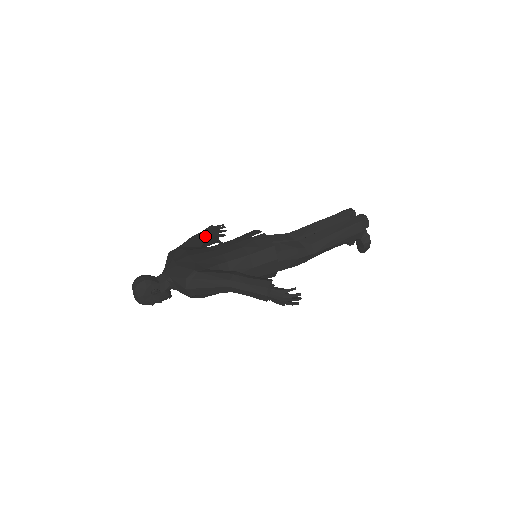
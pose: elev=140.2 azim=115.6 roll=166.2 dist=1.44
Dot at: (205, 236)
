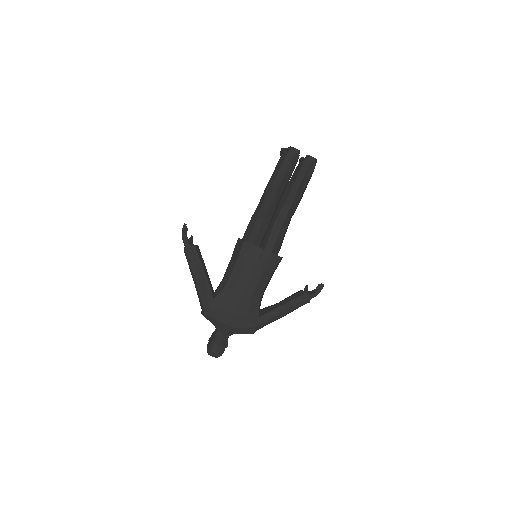
Dot at: (204, 270)
